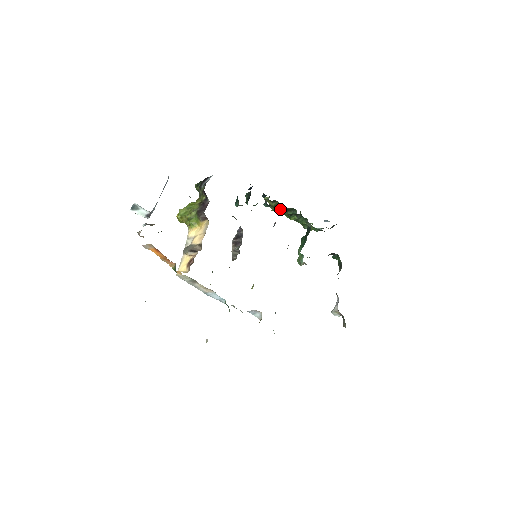
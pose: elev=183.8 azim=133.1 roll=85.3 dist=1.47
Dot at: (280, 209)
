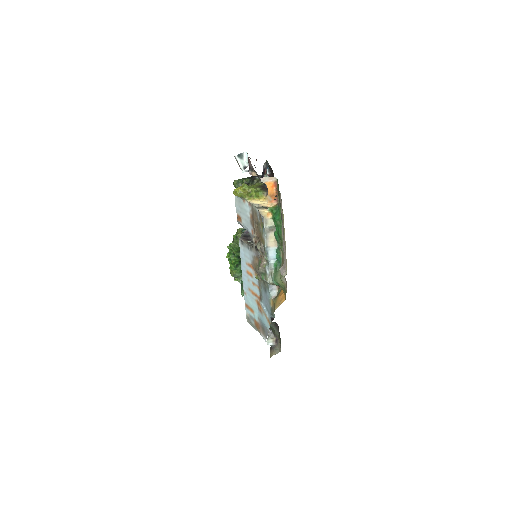
Dot at: occluded
